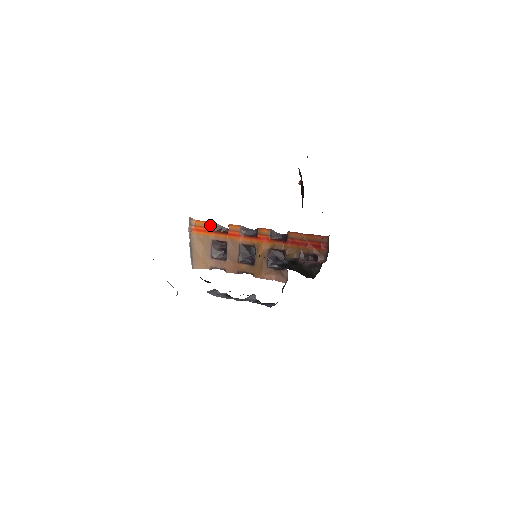
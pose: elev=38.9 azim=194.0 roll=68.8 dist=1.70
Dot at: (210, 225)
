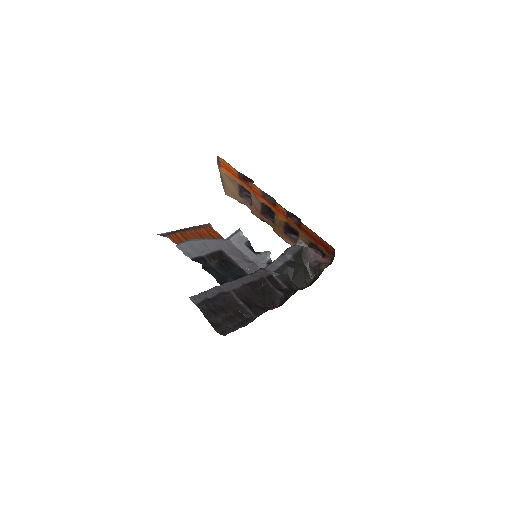
Dot at: (235, 172)
